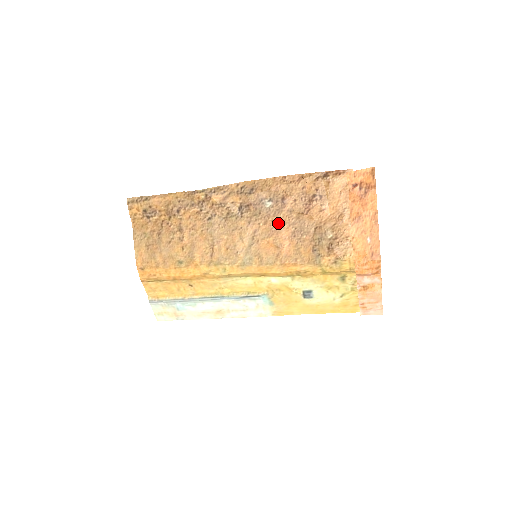
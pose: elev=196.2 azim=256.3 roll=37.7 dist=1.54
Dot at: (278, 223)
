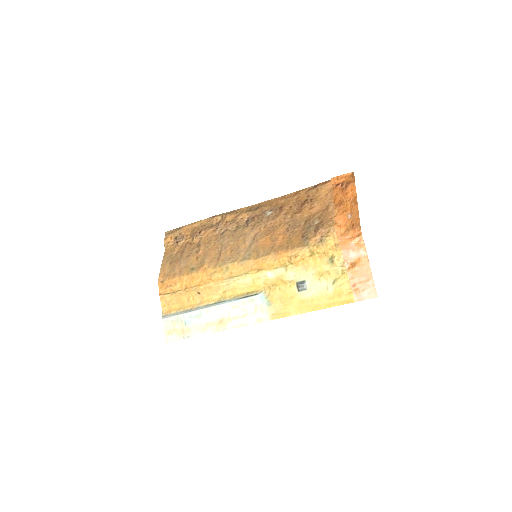
Dot at: (275, 225)
